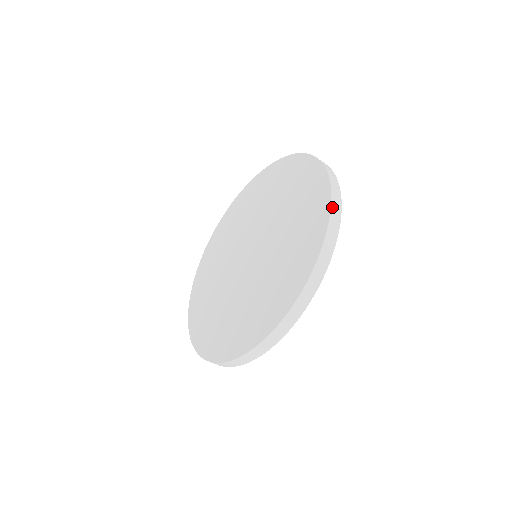
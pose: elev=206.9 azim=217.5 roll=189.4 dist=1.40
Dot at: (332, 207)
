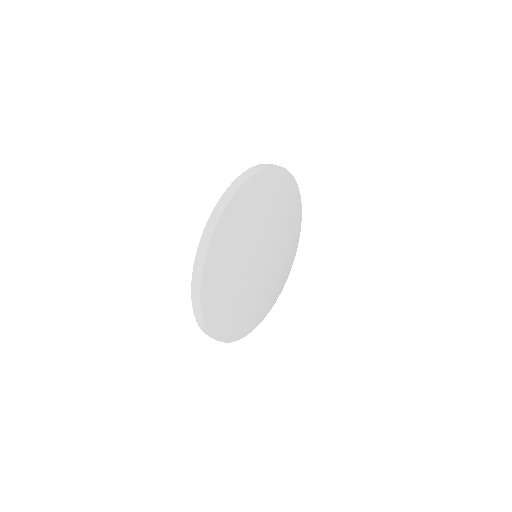
Dot at: (266, 164)
